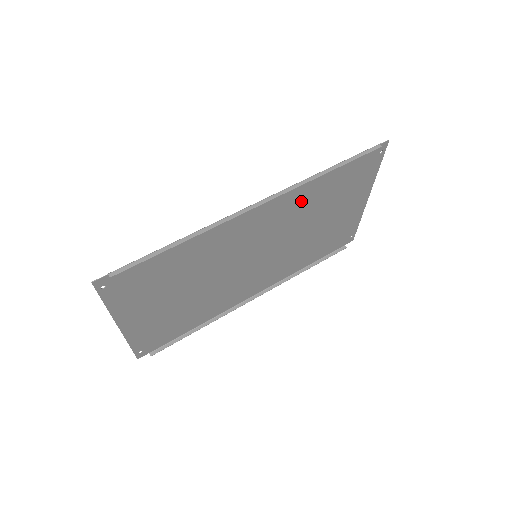
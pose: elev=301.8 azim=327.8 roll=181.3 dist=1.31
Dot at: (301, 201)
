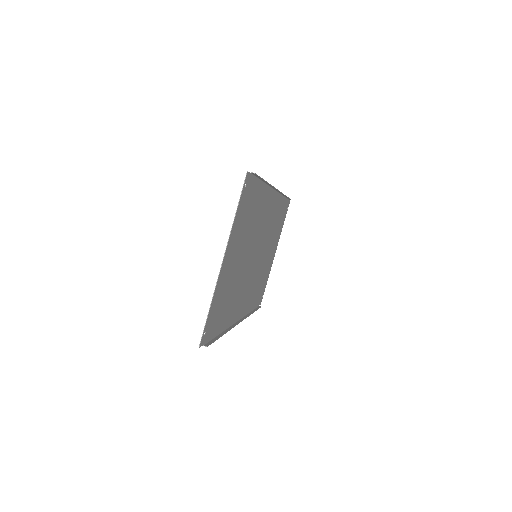
Dot at: (274, 215)
